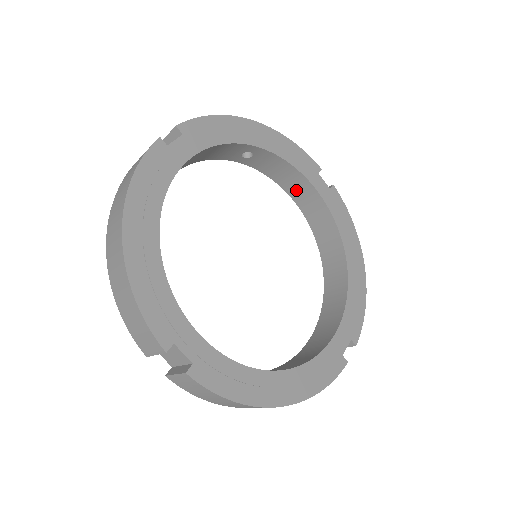
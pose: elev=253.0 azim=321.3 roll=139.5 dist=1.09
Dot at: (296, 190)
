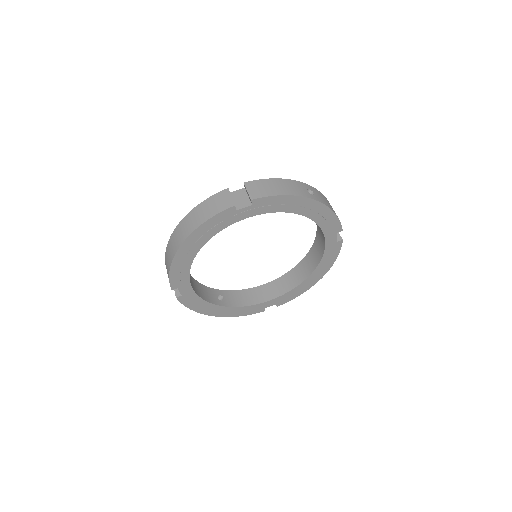
Dot at: (319, 227)
